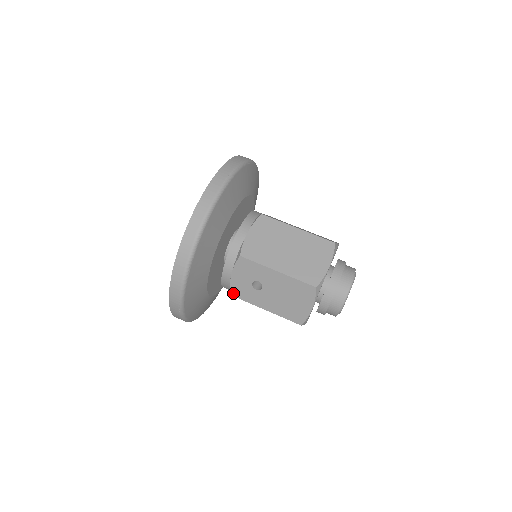
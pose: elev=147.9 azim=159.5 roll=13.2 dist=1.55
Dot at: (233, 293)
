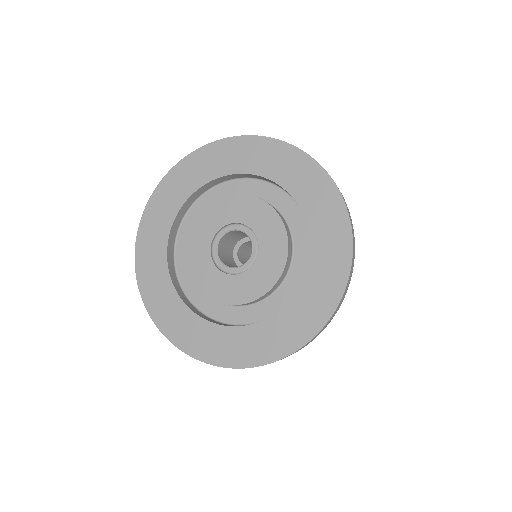
Dot at: occluded
